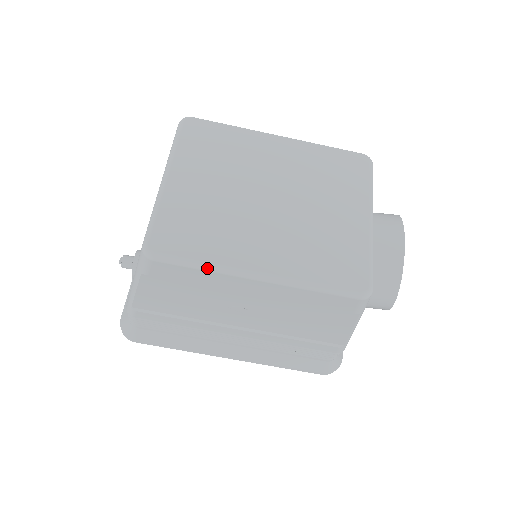
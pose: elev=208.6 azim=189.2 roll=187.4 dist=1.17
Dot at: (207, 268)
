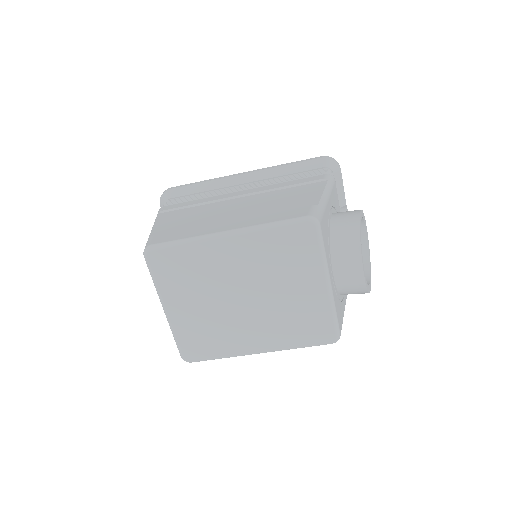
Dot at: occluded
